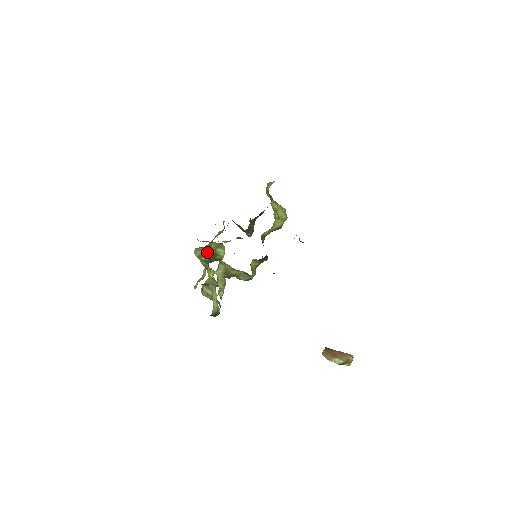
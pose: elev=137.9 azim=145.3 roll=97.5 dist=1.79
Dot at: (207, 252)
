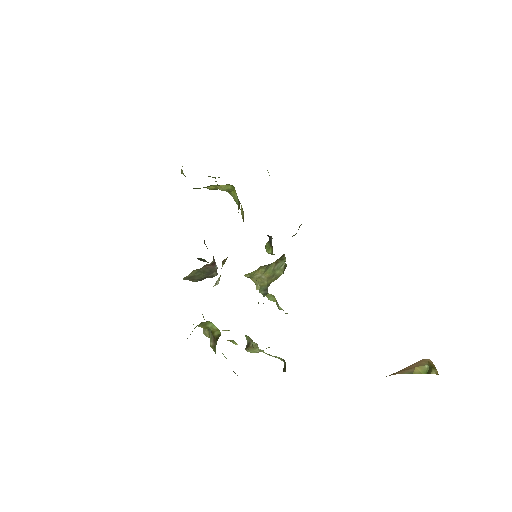
Dot at: occluded
